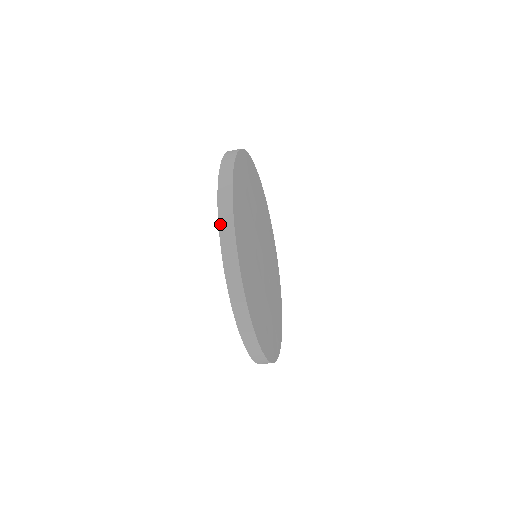
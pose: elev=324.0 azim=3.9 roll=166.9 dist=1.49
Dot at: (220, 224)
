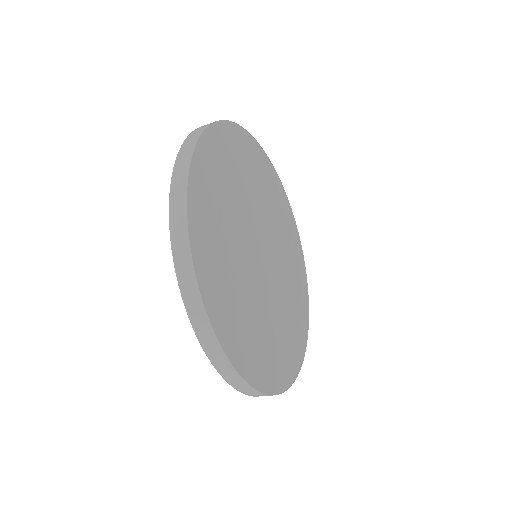
Dot at: (191, 318)
